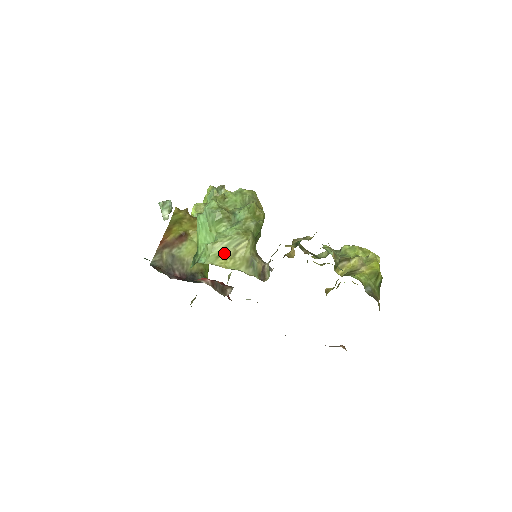
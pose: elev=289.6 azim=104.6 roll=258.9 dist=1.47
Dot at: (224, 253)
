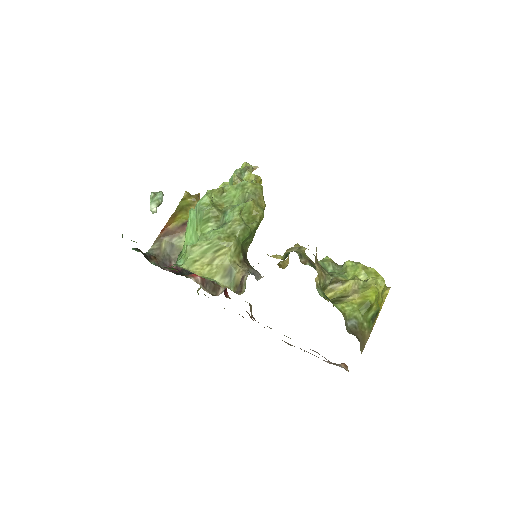
Dot at: (202, 258)
